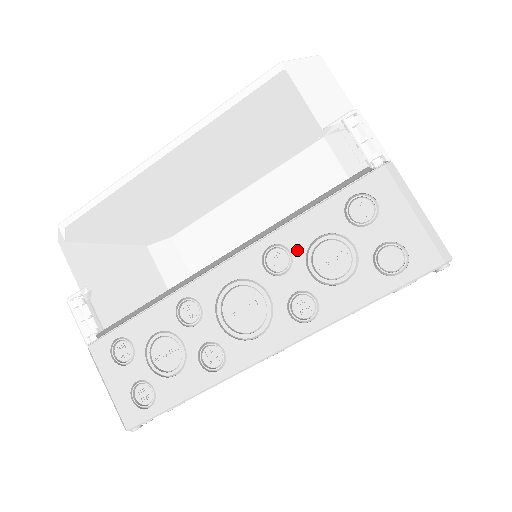
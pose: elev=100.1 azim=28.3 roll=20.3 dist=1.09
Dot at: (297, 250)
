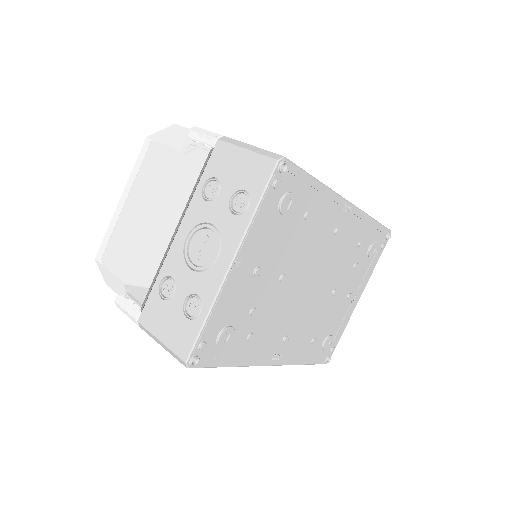
Dot at: occluded
